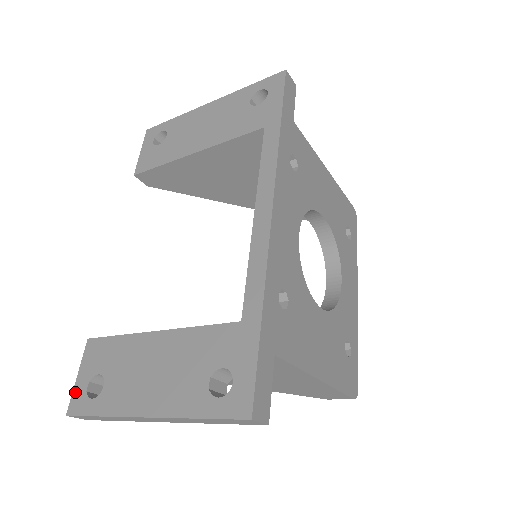
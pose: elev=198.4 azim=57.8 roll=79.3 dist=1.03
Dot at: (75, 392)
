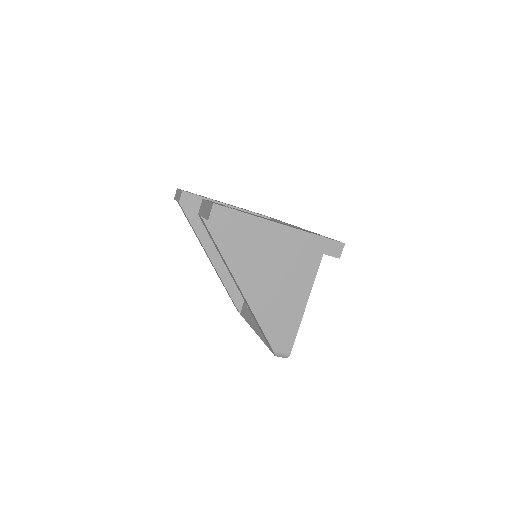
Dot at: occluded
